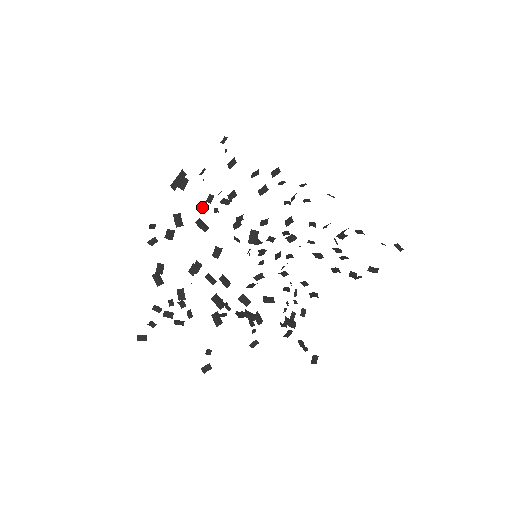
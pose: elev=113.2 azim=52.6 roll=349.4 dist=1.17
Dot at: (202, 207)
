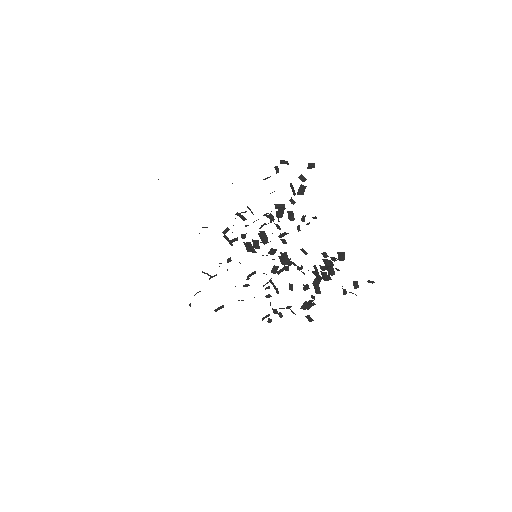
Dot at: occluded
